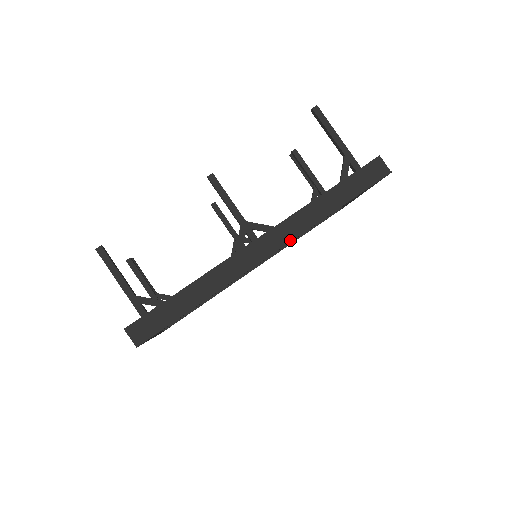
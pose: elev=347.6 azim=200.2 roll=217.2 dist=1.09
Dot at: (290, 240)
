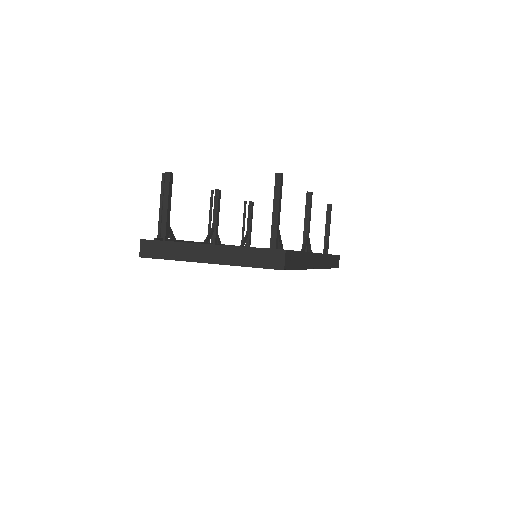
Dot at: (322, 267)
